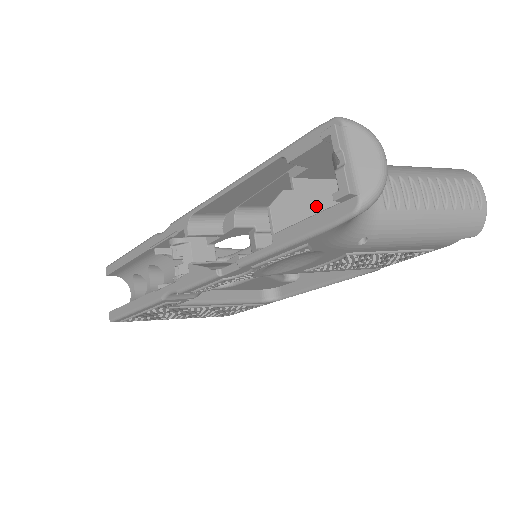
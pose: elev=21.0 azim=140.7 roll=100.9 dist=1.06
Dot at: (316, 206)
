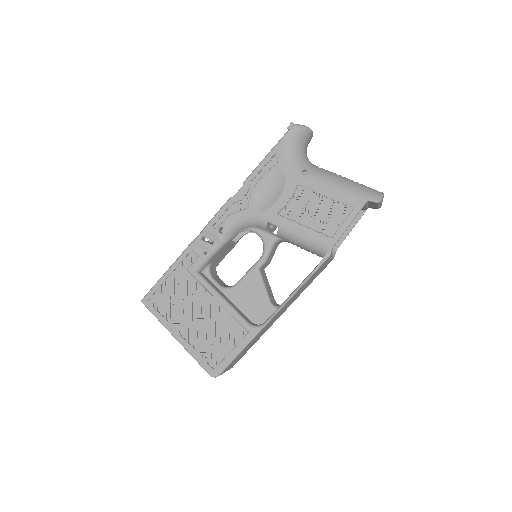
Dot at: occluded
